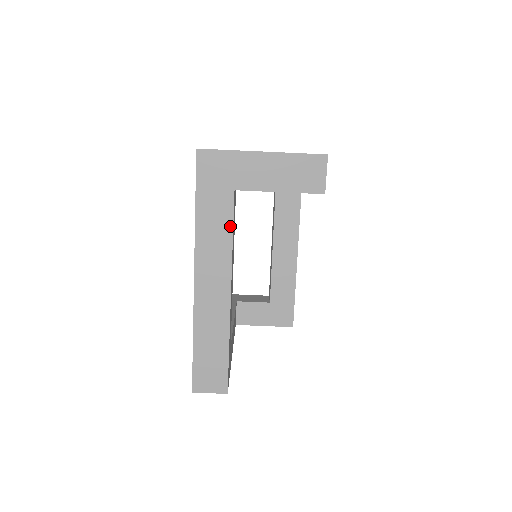
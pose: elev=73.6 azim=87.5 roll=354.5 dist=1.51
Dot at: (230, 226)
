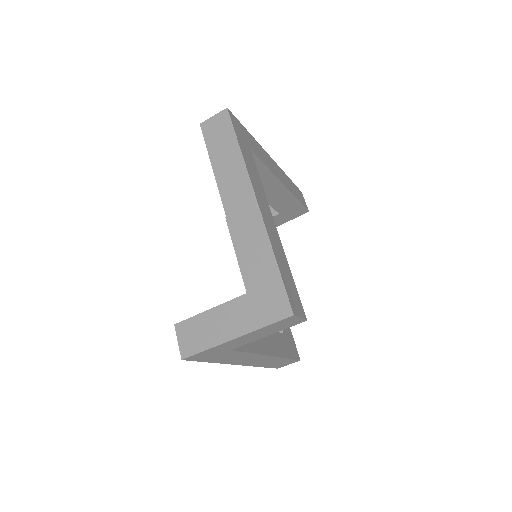
Dot at: (244, 353)
